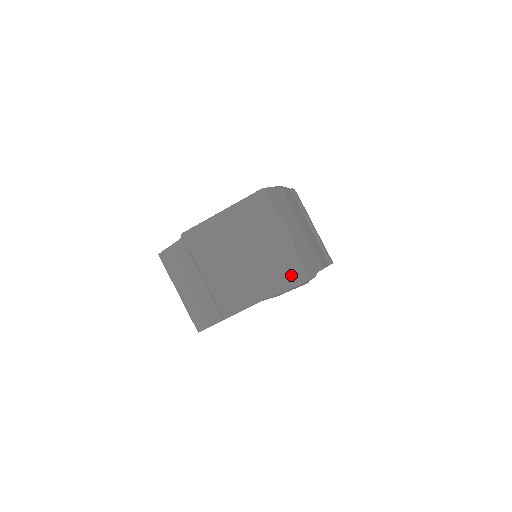
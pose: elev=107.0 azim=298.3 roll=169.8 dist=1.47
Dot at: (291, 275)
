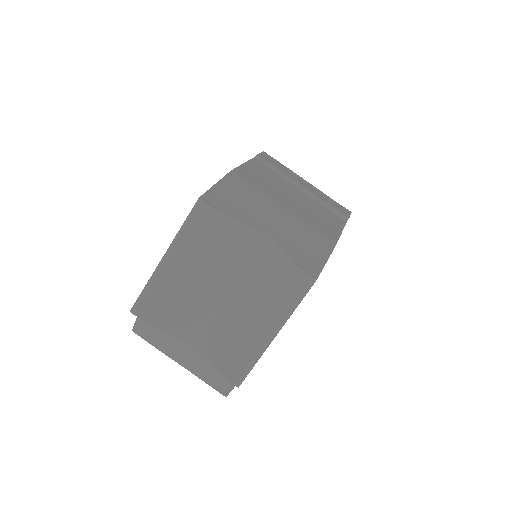
Dot at: (292, 290)
